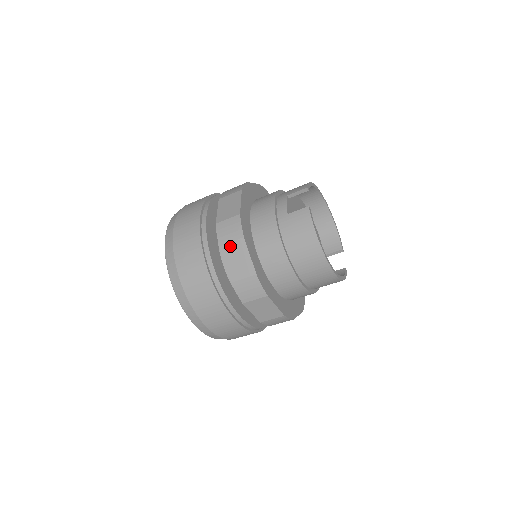
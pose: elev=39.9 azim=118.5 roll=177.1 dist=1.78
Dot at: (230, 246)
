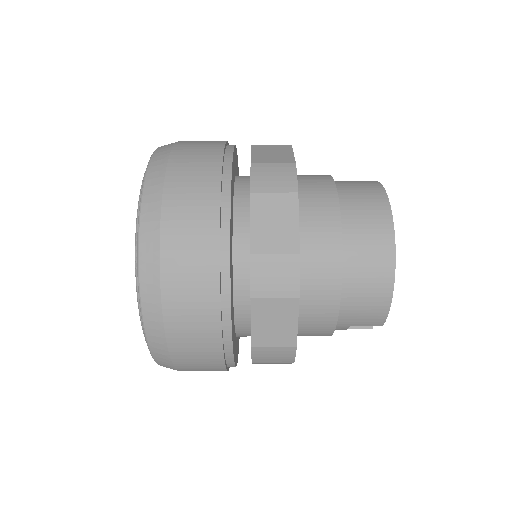
Dot at: (268, 147)
